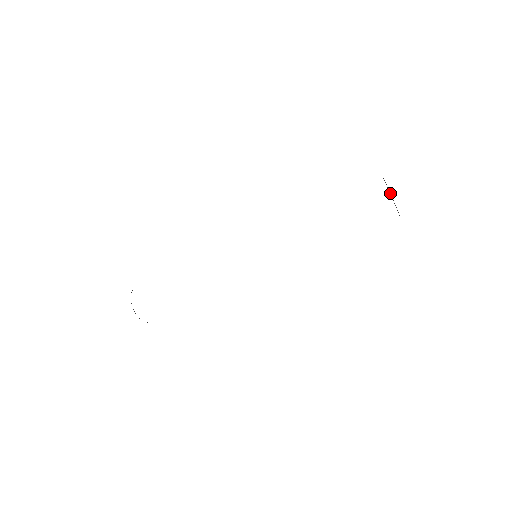
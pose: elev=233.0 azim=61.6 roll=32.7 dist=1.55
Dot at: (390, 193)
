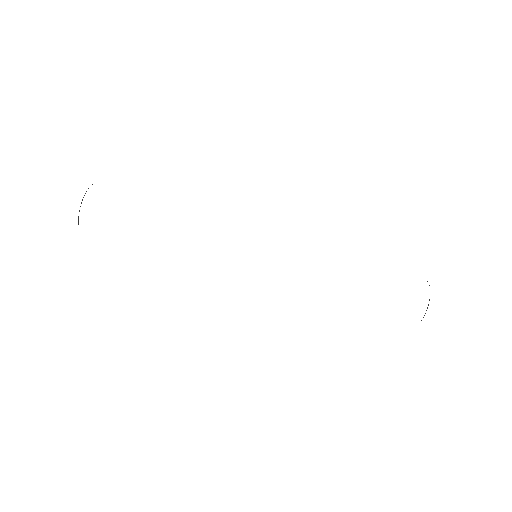
Dot at: occluded
